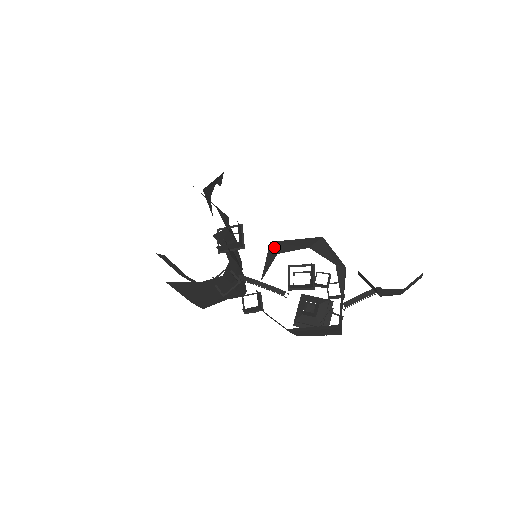
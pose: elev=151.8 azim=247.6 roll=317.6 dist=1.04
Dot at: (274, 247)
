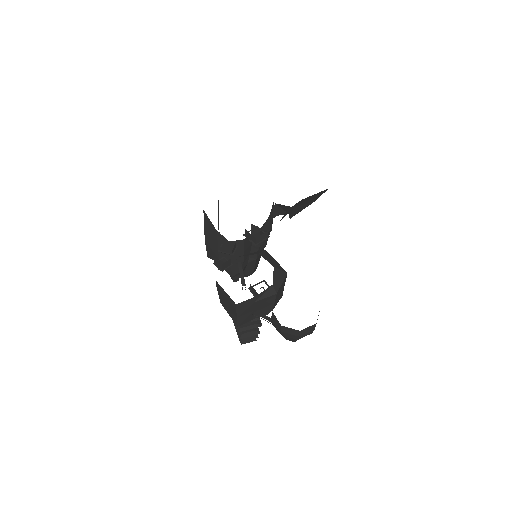
Dot at: (263, 251)
